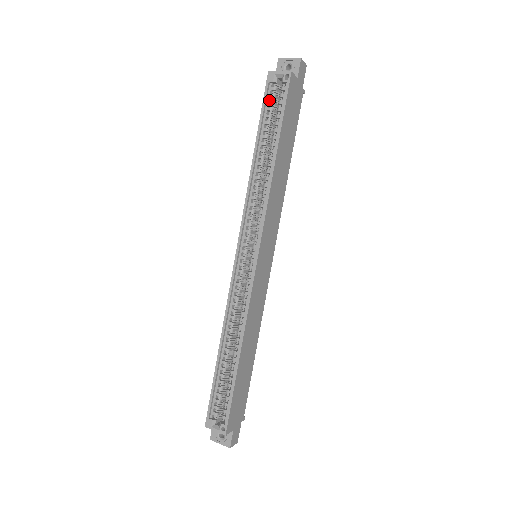
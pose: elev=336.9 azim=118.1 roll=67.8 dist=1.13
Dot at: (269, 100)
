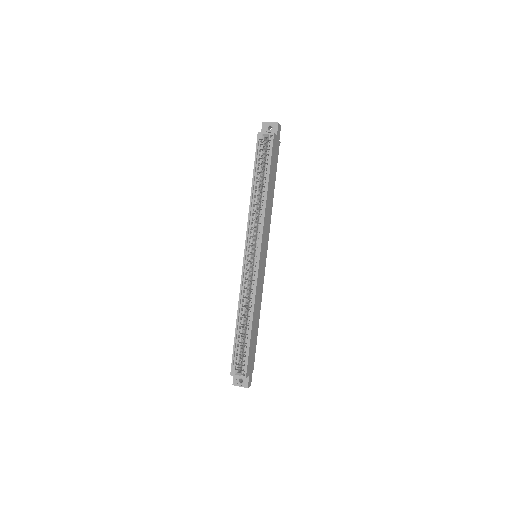
Dot at: (259, 151)
